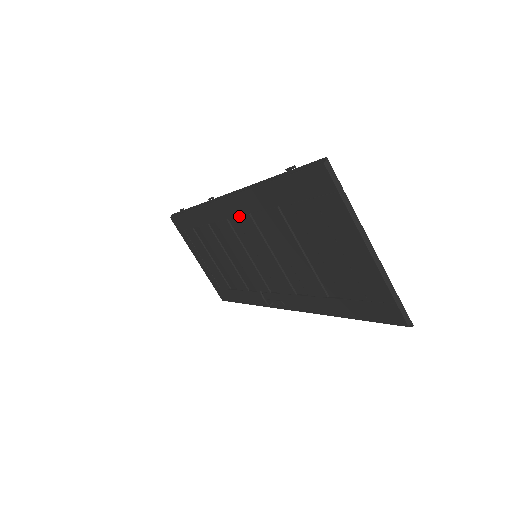
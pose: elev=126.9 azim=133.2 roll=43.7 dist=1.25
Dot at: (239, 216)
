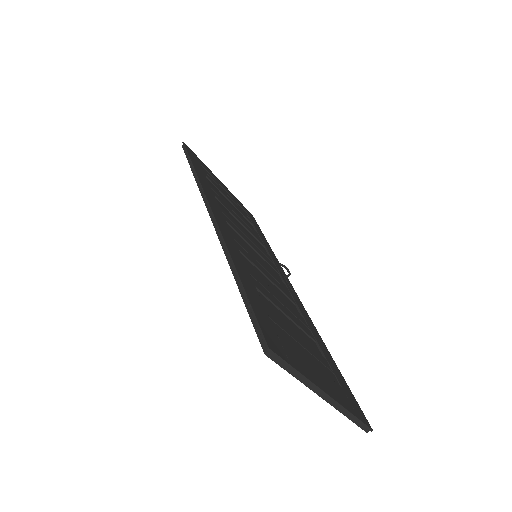
Dot at: occluded
